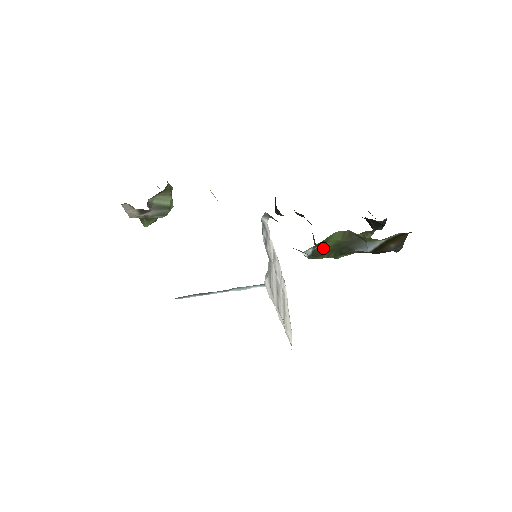
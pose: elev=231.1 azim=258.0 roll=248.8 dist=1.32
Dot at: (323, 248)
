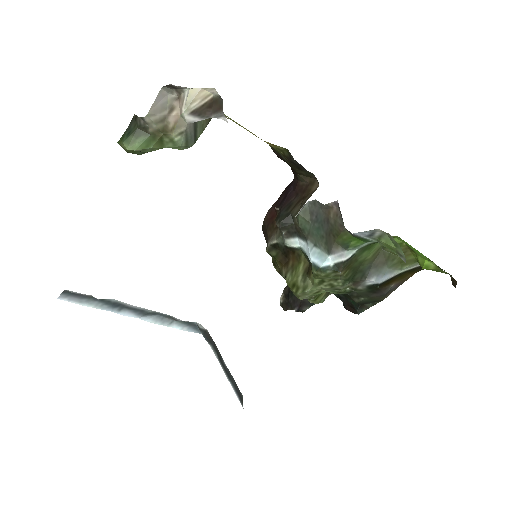
Dot at: (356, 258)
